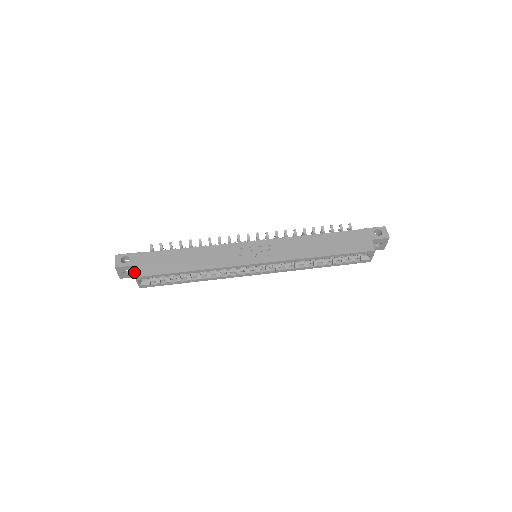
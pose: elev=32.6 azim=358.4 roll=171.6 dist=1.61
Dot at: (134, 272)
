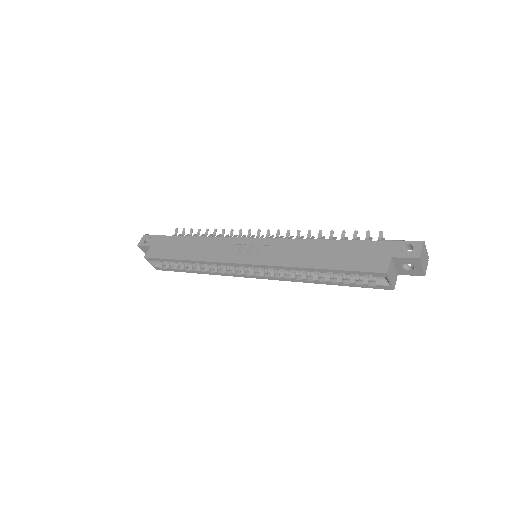
Dot at: occluded
